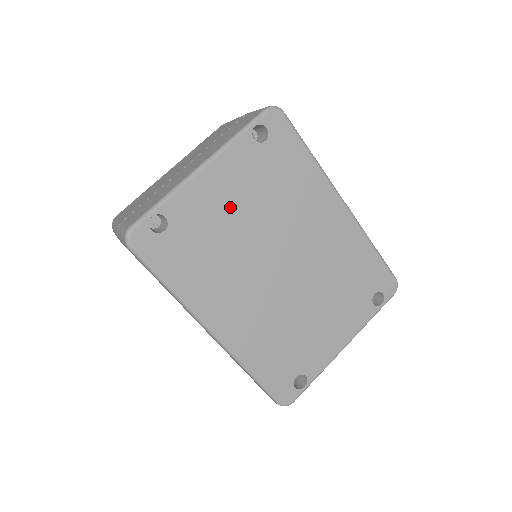
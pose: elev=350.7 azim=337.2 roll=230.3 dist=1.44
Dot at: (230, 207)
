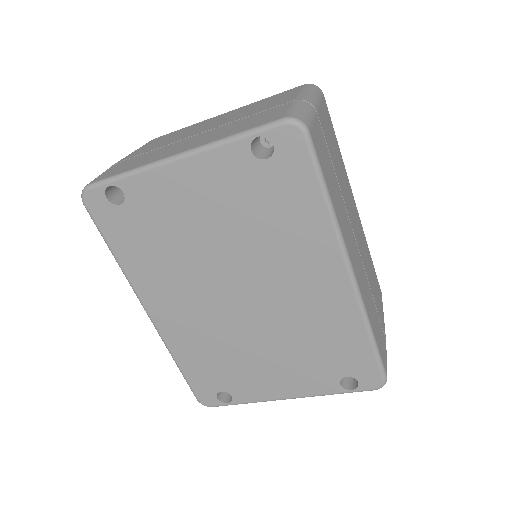
Dot at: (198, 213)
